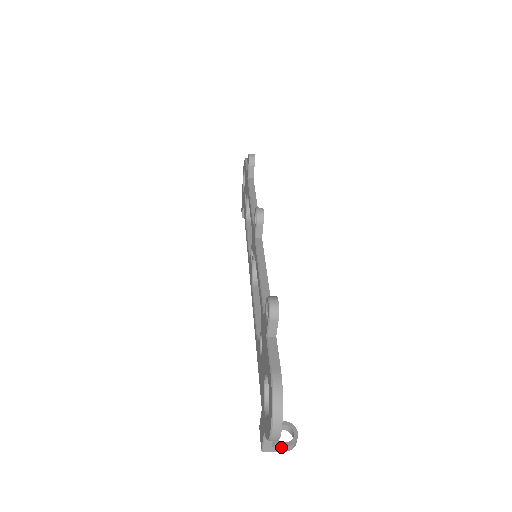
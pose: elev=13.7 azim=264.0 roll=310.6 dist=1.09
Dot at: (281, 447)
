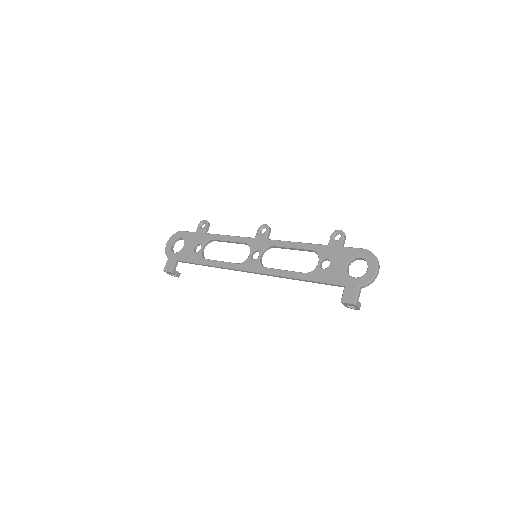
Dot at: (360, 304)
